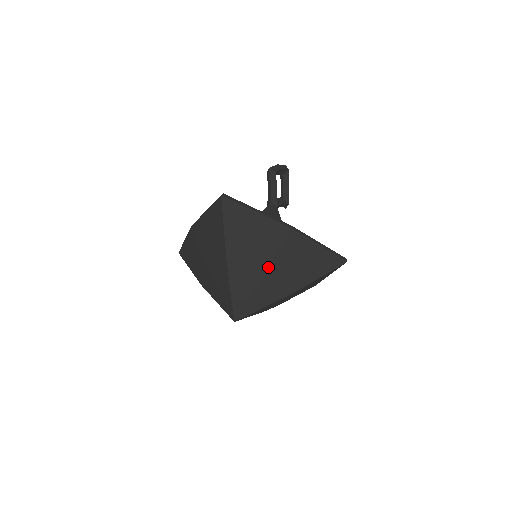
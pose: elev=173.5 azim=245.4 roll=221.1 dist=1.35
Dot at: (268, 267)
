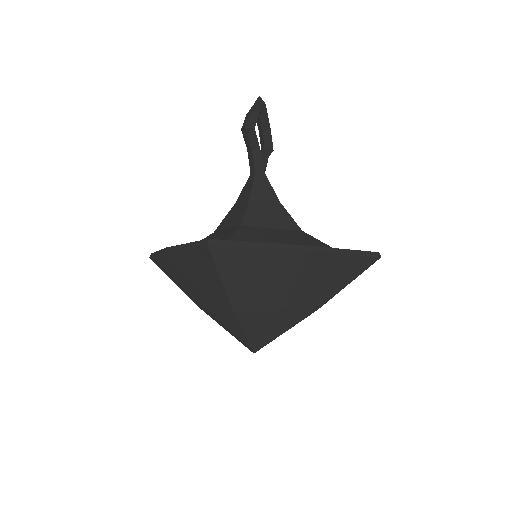
Dot at: (286, 298)
